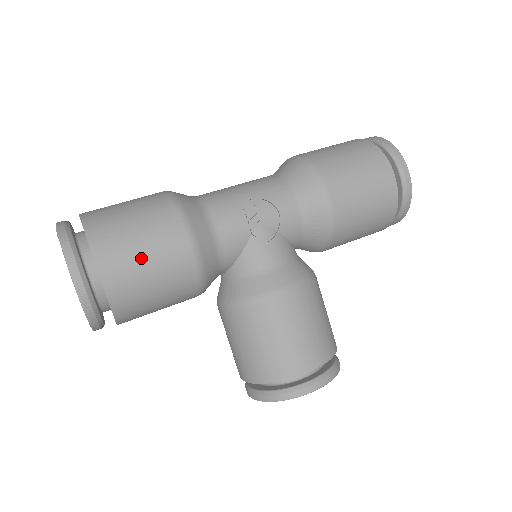
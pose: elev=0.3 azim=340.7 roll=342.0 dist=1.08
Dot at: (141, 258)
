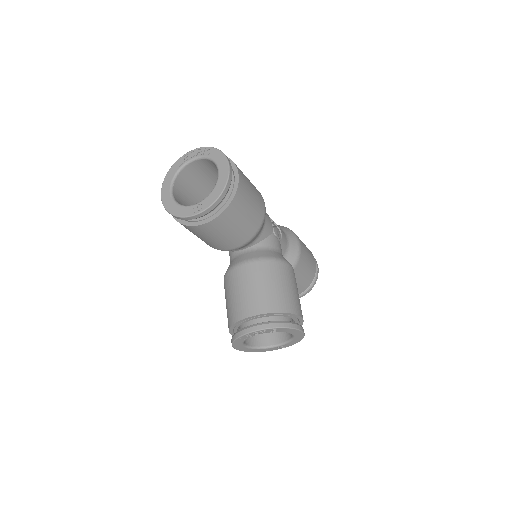
Dot at: (251, 188)
